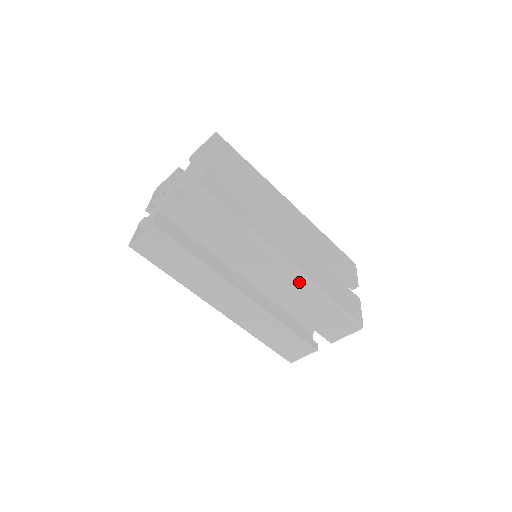
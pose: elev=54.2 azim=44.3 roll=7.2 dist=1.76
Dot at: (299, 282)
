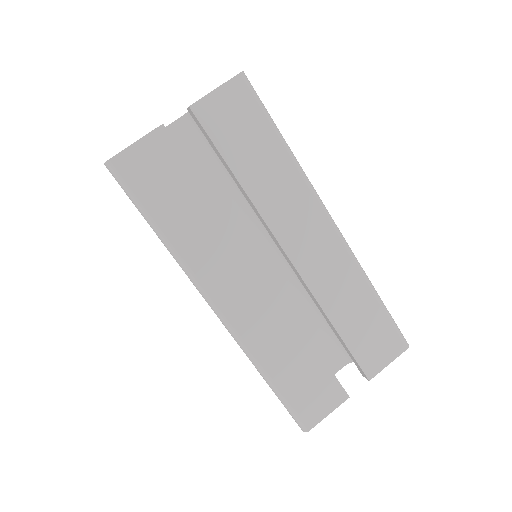
Dot at: (343, 254)
